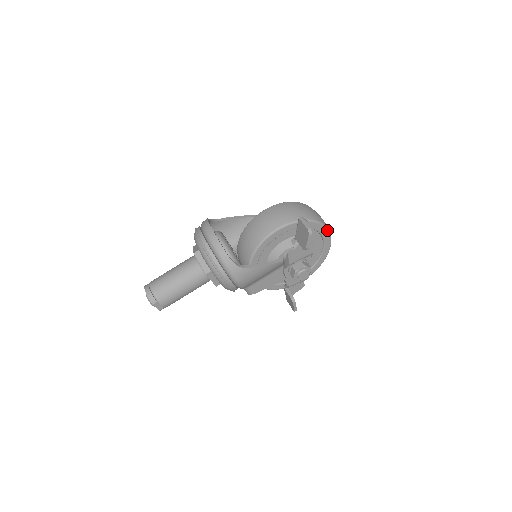
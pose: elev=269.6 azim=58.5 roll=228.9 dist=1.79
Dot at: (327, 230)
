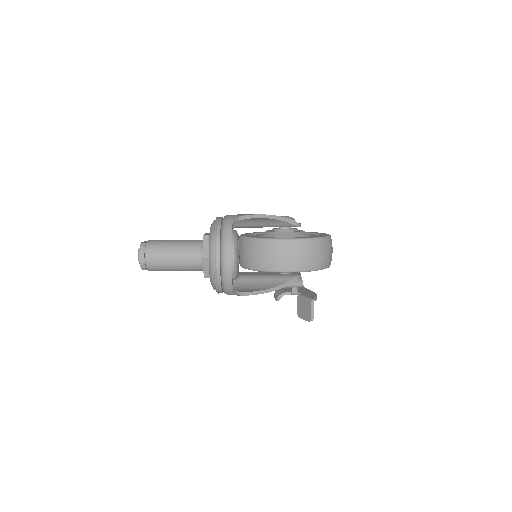
Dot at: occluded
